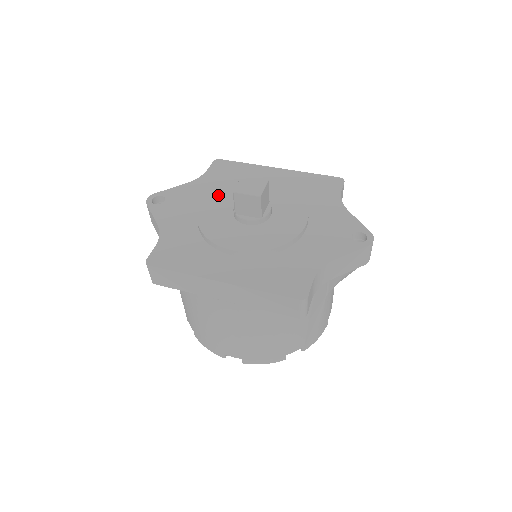
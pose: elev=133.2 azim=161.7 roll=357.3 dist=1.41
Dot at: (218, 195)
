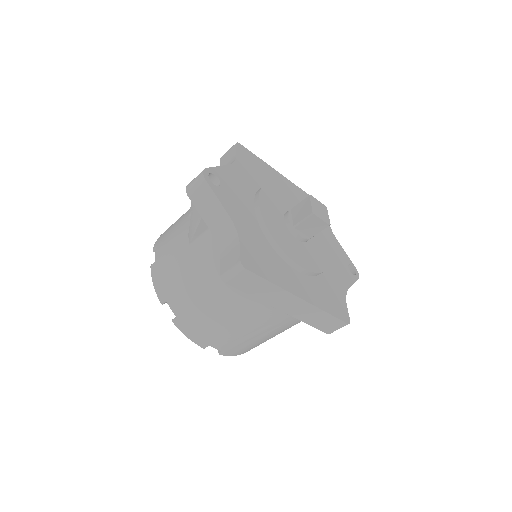
Dot at: (266, 196)
